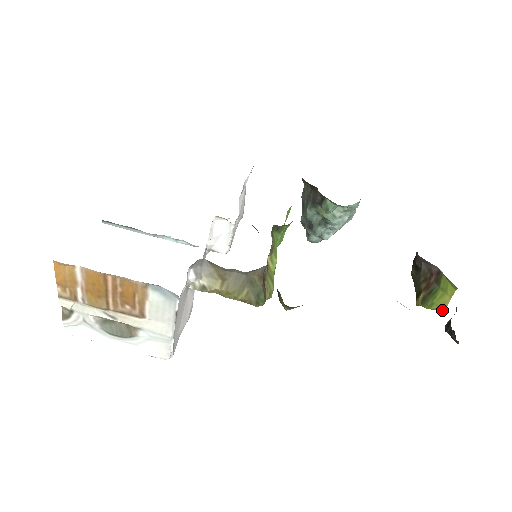
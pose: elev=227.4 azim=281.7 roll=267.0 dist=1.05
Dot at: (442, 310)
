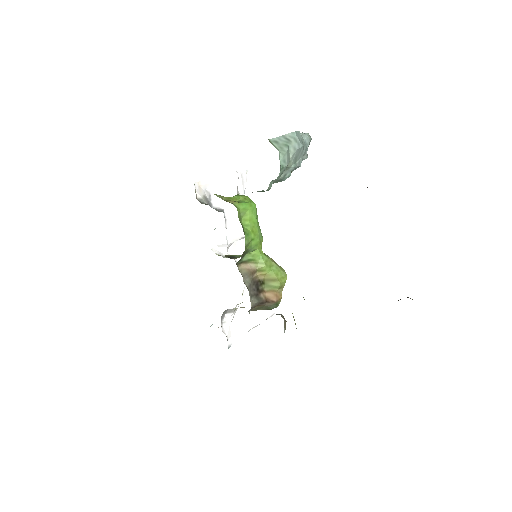
Dot at: occluded
